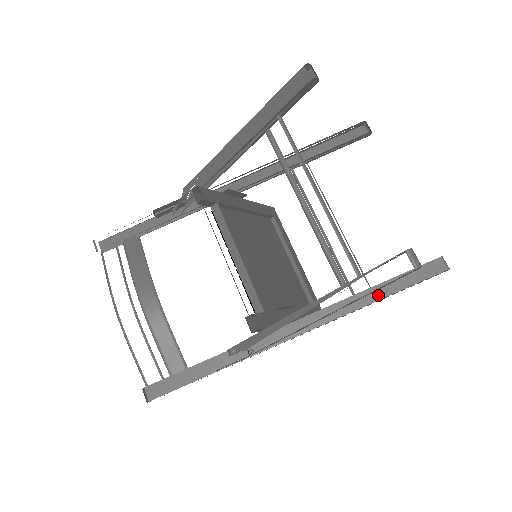
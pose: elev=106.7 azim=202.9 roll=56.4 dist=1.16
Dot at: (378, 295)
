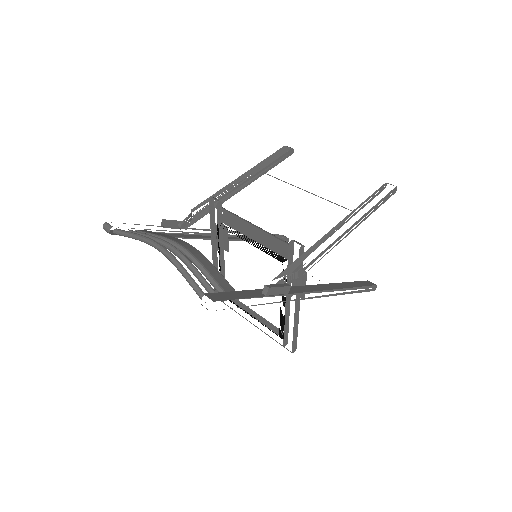
Dot at: (349, 286)
